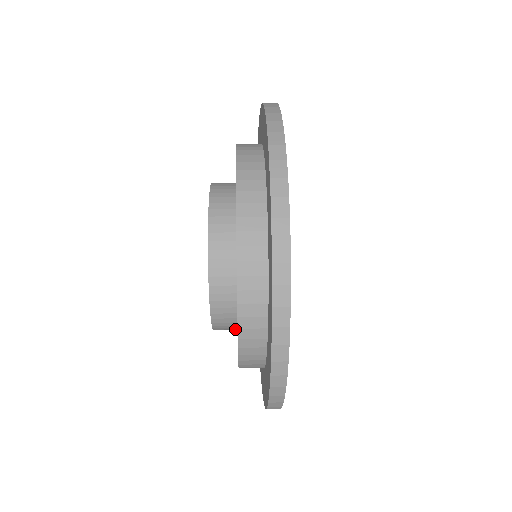
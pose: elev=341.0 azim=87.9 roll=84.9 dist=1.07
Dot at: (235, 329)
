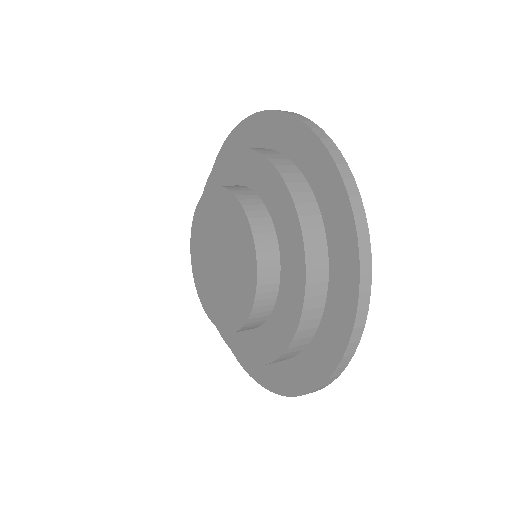
Dot at: occluded
